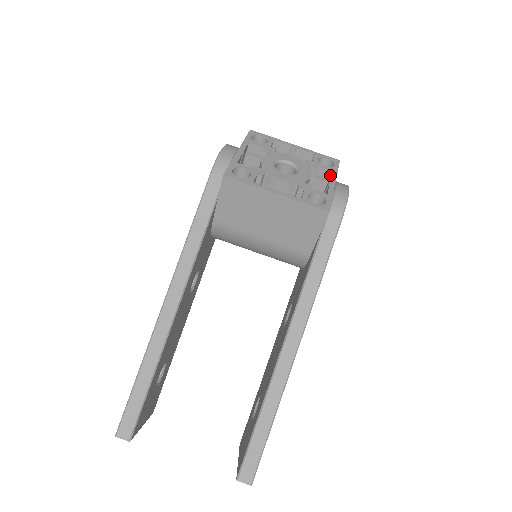
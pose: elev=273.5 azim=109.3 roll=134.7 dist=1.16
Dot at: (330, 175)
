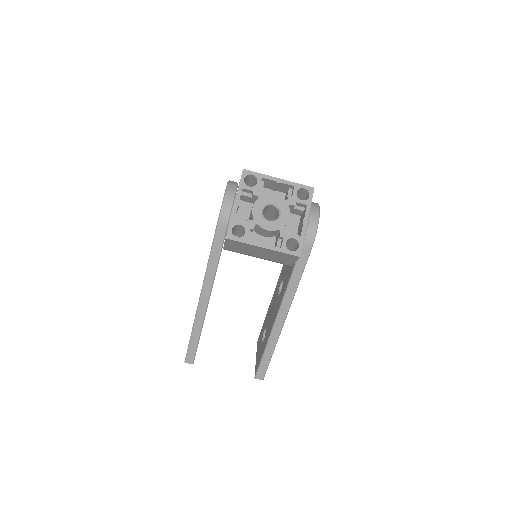
Dot at: (305, 206)
